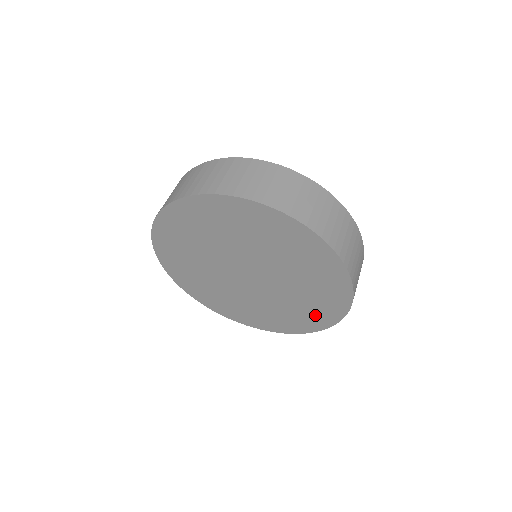
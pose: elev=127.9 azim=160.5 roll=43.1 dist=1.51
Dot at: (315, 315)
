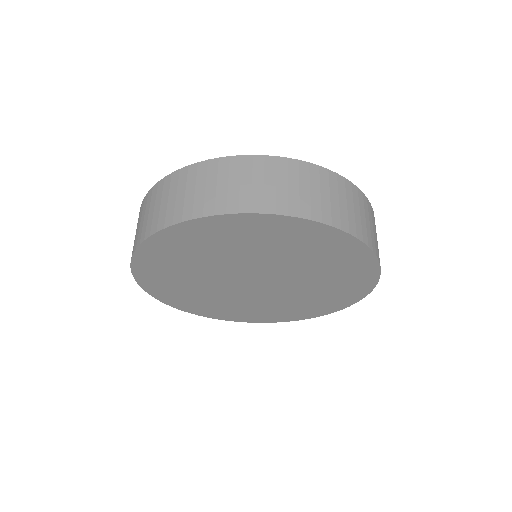
Dot at: (352, 274)
